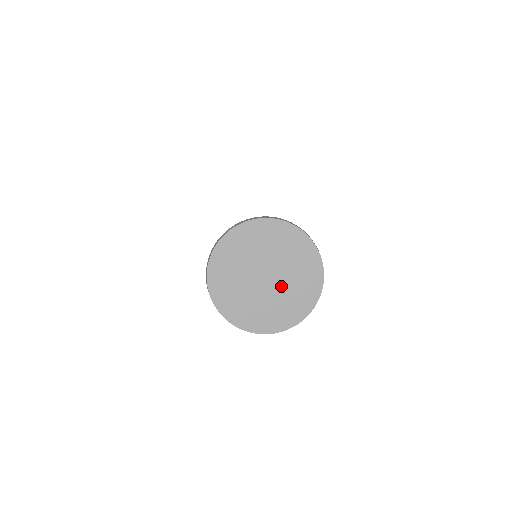
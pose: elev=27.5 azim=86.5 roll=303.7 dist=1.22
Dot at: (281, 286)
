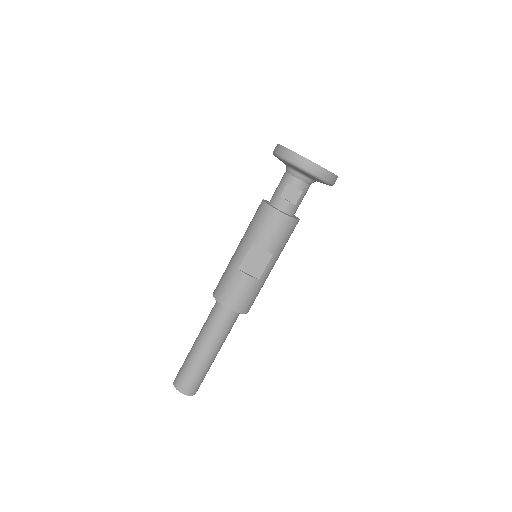
Dot at: occluded
